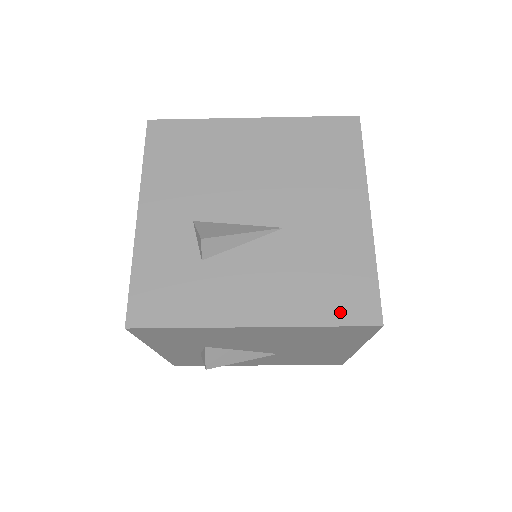
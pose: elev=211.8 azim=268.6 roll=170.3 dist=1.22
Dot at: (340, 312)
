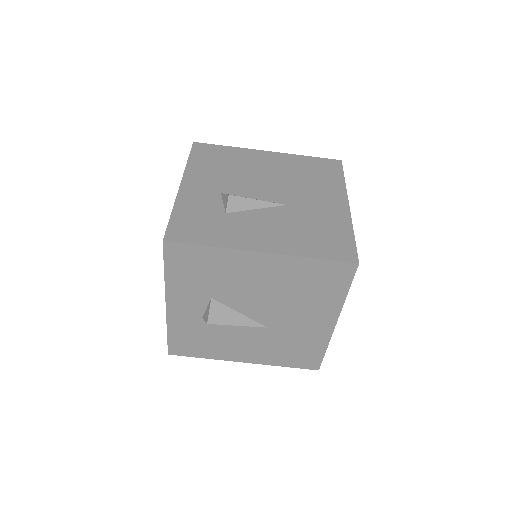
Dot at: (327, 252)
